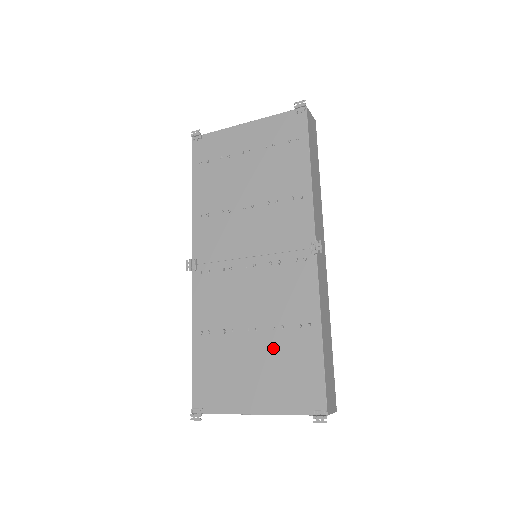
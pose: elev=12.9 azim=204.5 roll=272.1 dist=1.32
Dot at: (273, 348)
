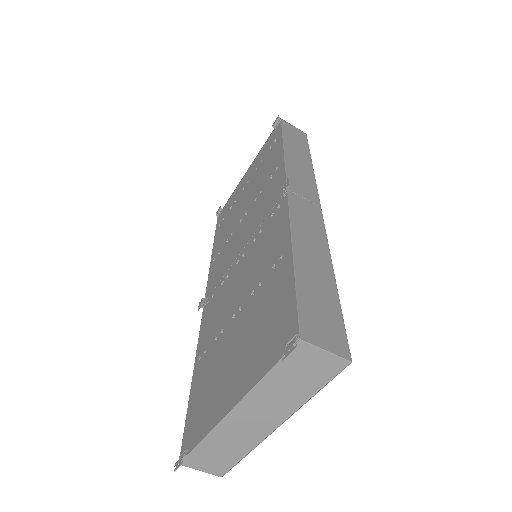
Dot at: (251, 313)
